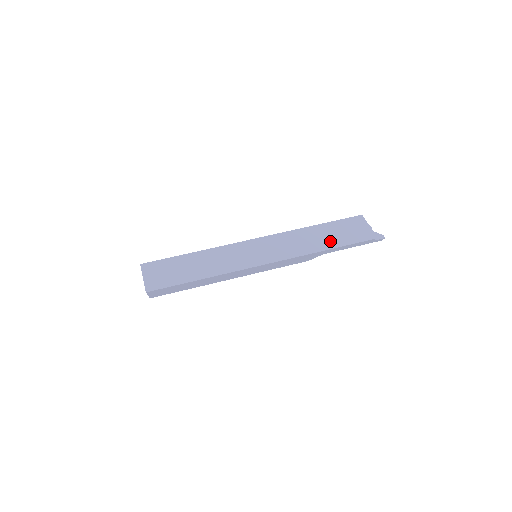
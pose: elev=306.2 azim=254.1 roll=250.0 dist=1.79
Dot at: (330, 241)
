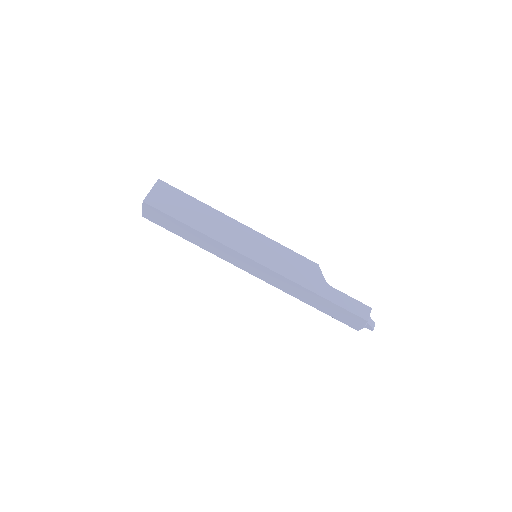
Dot at: (319, 306)
